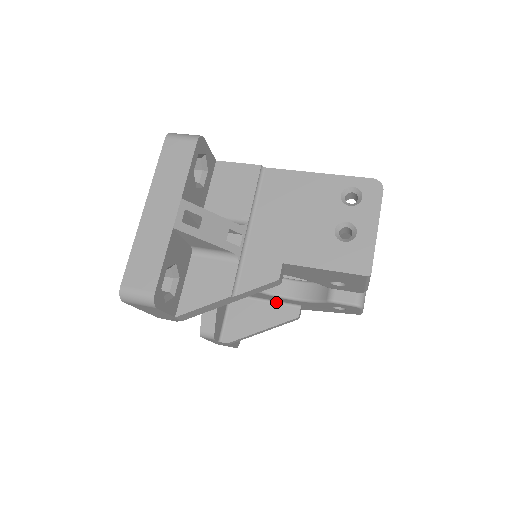
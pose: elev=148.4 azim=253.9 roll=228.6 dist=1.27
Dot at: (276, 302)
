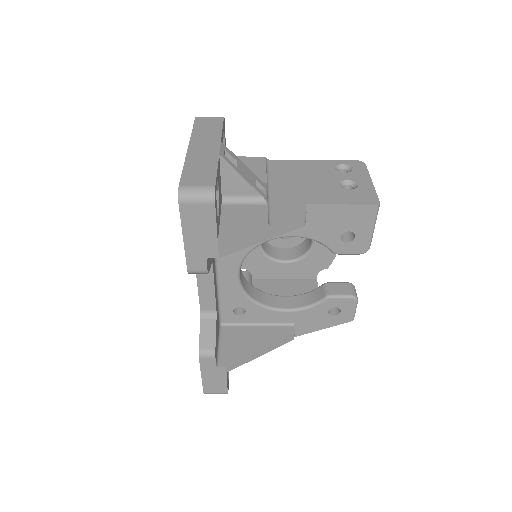
Dot at: (269, 325)
